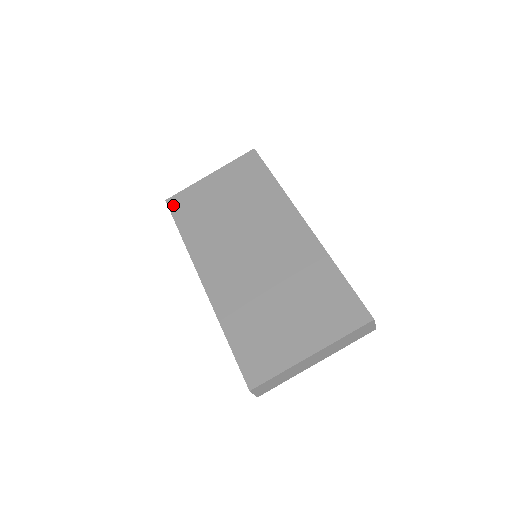
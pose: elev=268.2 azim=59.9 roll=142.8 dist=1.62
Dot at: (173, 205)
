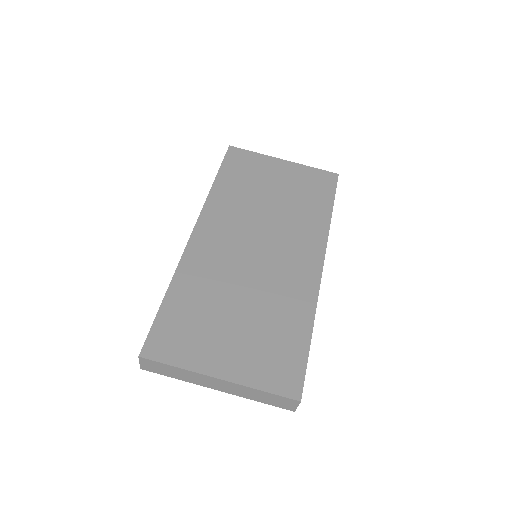
Dot at: (232, 155)
